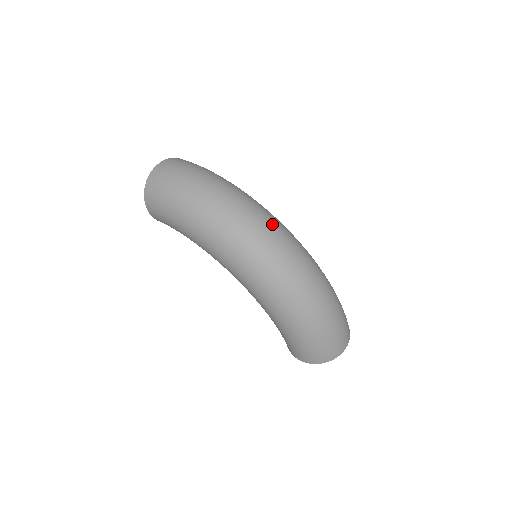
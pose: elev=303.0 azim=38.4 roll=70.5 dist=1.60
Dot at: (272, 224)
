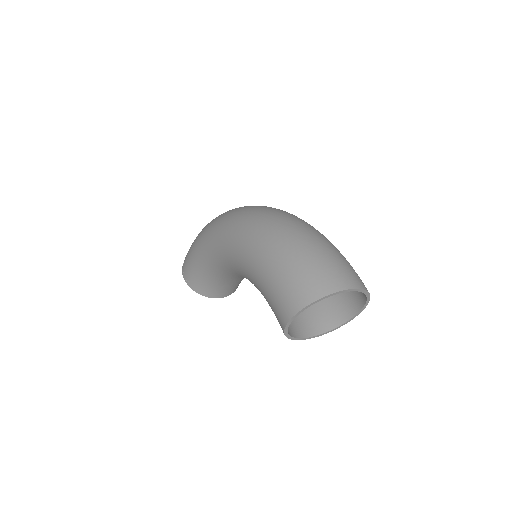
Dot at: occluded
